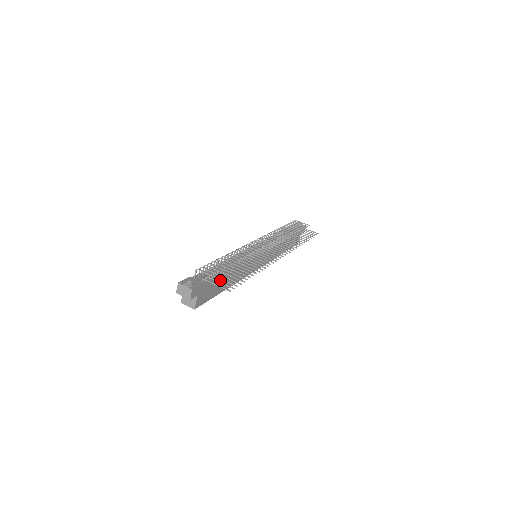
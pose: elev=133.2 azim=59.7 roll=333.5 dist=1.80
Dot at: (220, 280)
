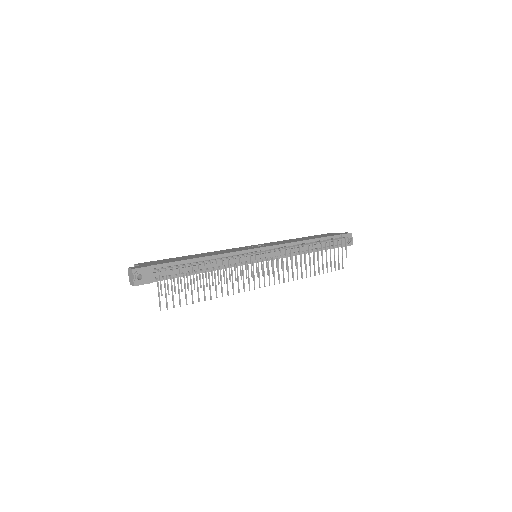
Dot at: occluded
